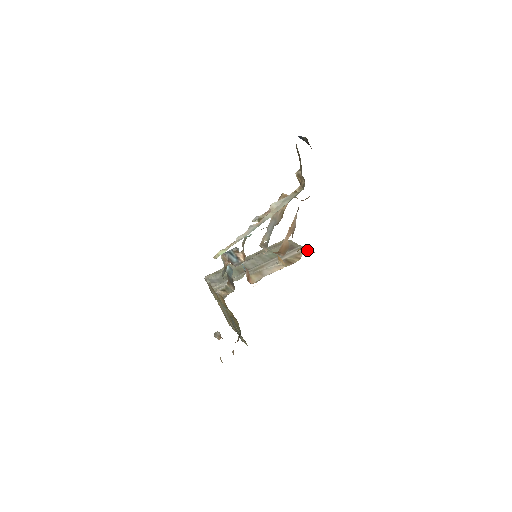
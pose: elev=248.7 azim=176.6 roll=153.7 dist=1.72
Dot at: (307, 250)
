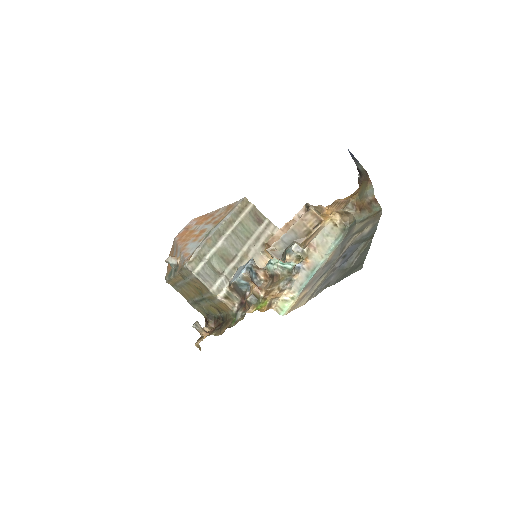
Dot at: occluded
